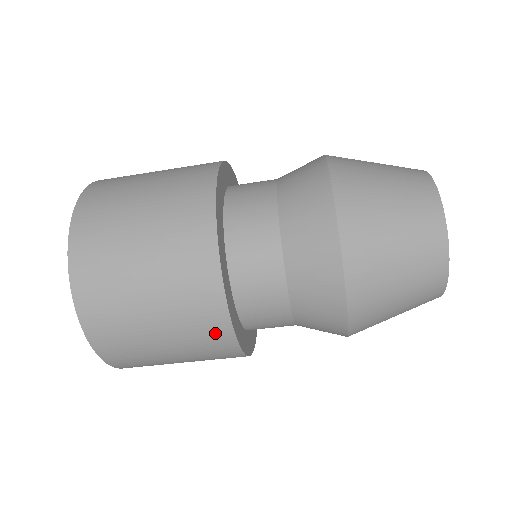
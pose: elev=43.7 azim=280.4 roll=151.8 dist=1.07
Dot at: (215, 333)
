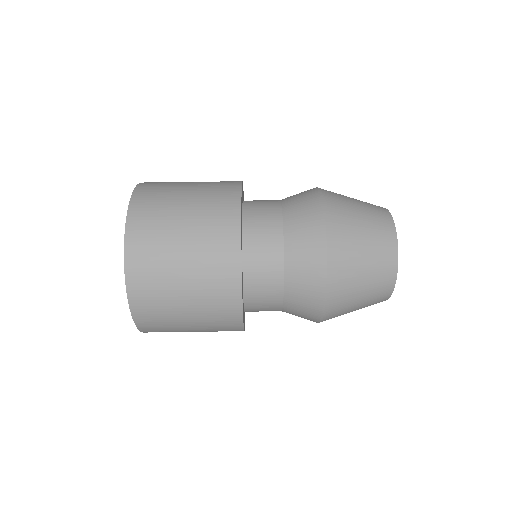
Dot at: (226, 251)
